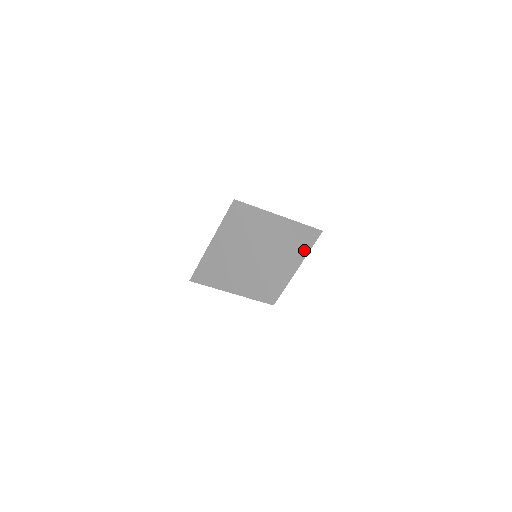
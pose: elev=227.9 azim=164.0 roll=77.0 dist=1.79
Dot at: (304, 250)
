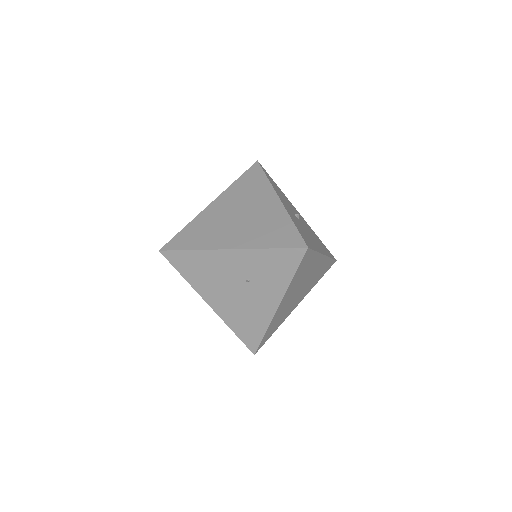
Dot at: (312, 287)
